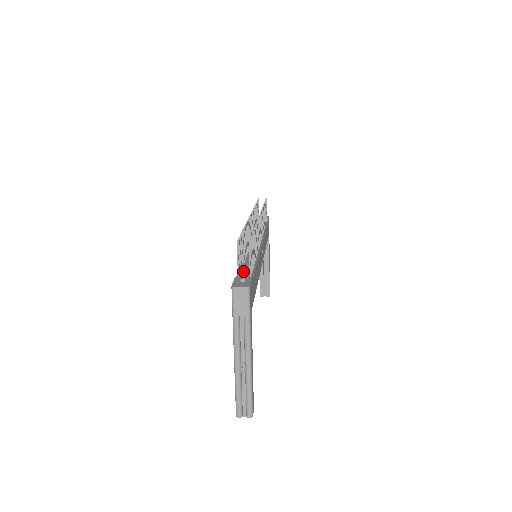
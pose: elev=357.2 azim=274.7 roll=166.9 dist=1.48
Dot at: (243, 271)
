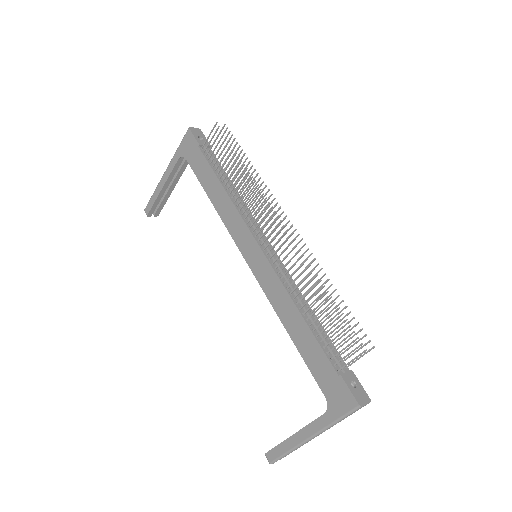
Dot at: (328, 350)
